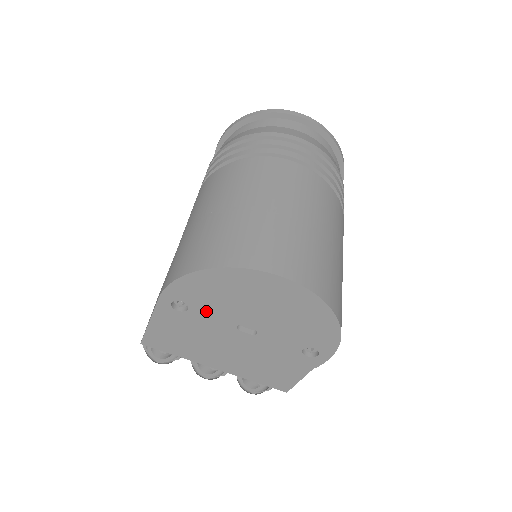
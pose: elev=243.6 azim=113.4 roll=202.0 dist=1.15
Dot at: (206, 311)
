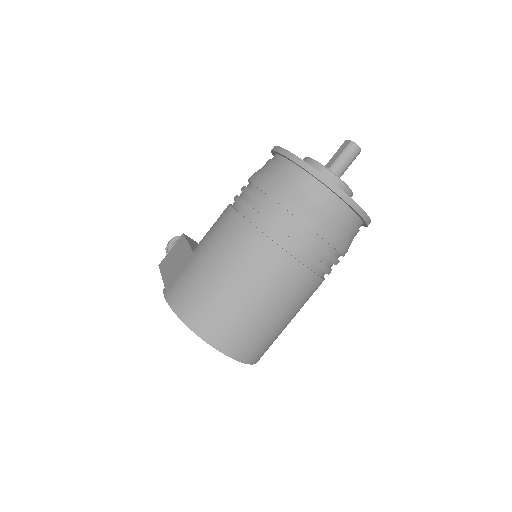
Dot at: occluded
